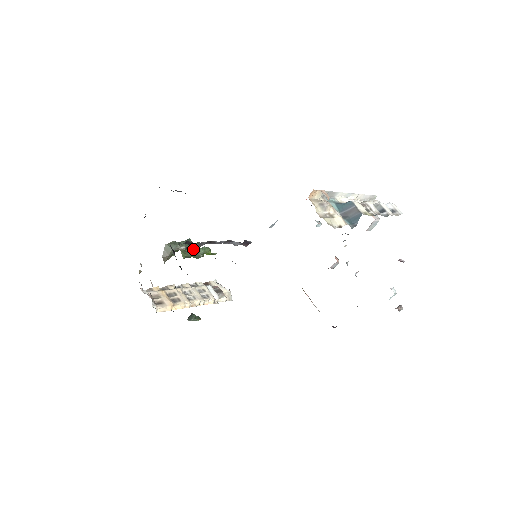
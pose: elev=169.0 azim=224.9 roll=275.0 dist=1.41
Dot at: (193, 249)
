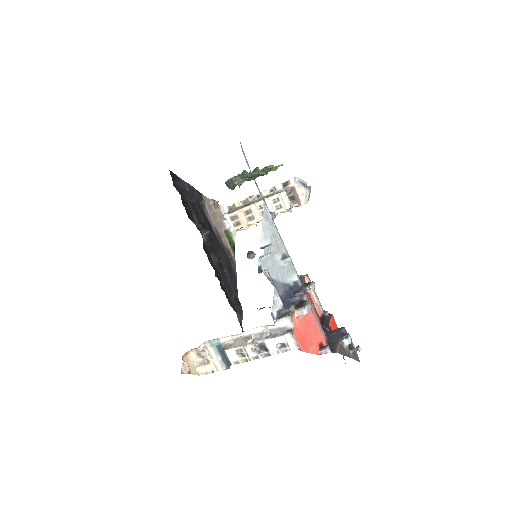
Dot at: (252, 176)
